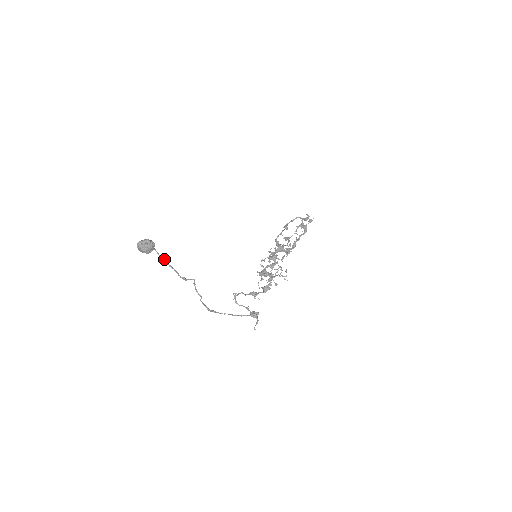
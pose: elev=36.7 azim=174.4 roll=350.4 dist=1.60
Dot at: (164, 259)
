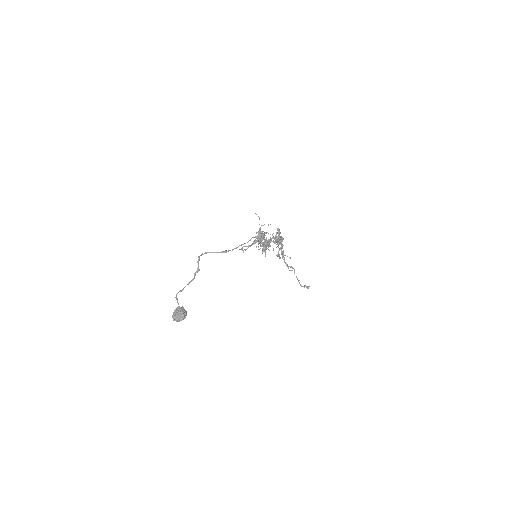
Dot at: (183, 289)
